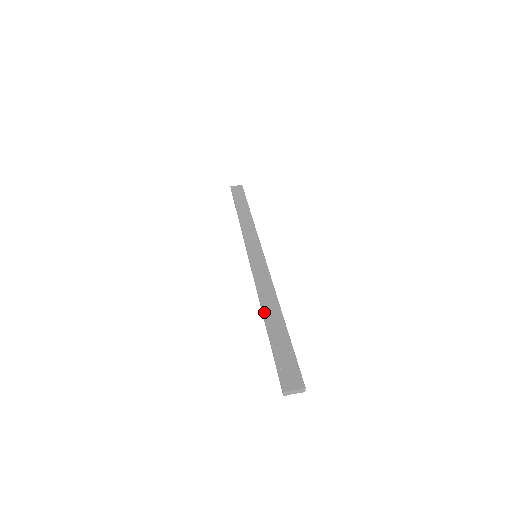
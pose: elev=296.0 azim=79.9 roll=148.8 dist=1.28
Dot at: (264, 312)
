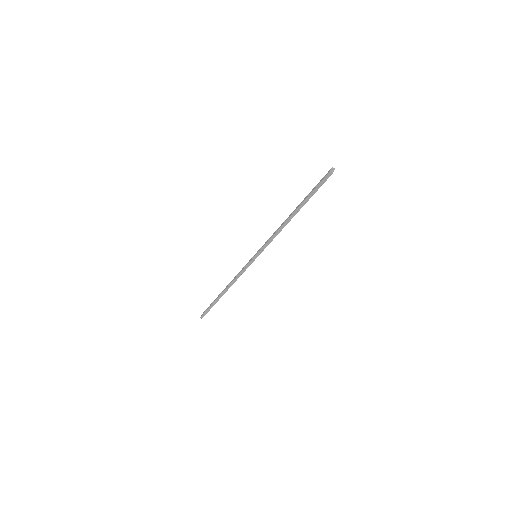
Dot at: (289, 217)
